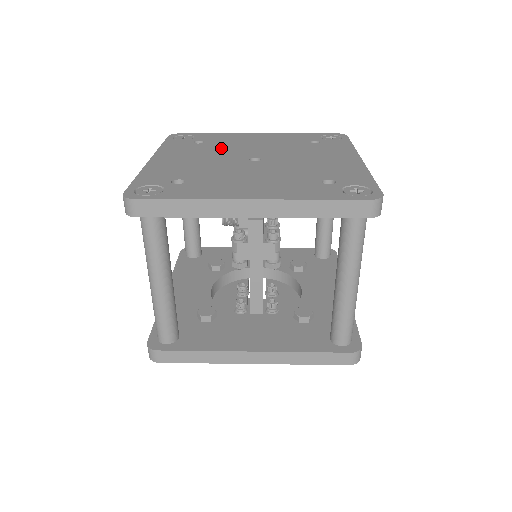
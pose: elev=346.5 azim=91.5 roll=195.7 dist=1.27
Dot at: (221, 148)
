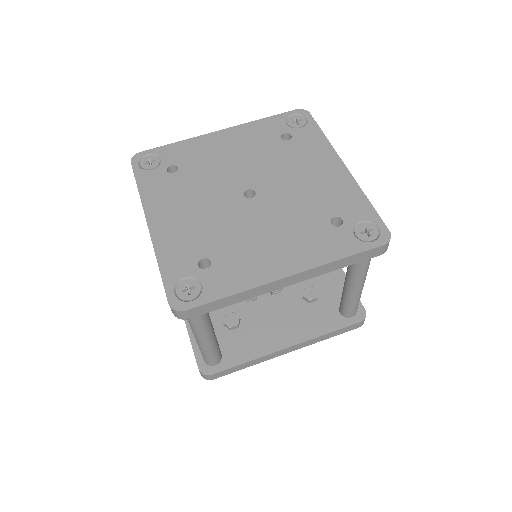
Dot at: (203, 178)
